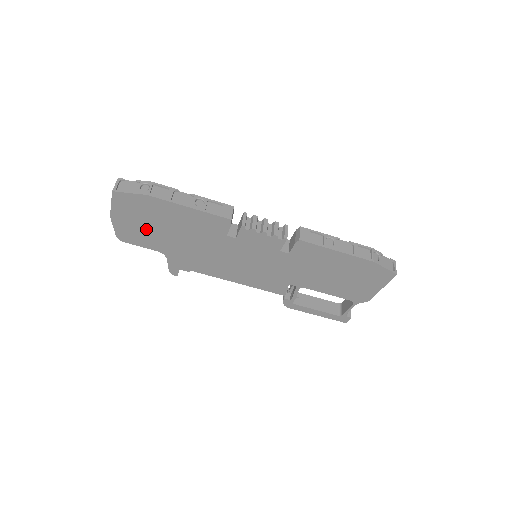
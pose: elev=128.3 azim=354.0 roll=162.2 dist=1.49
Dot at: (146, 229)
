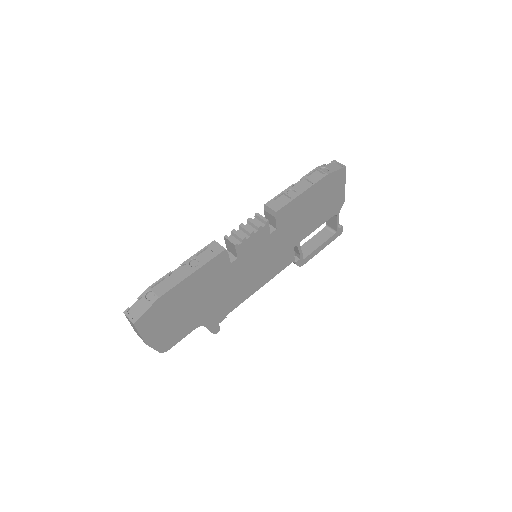
Dot at: (176, 323)
